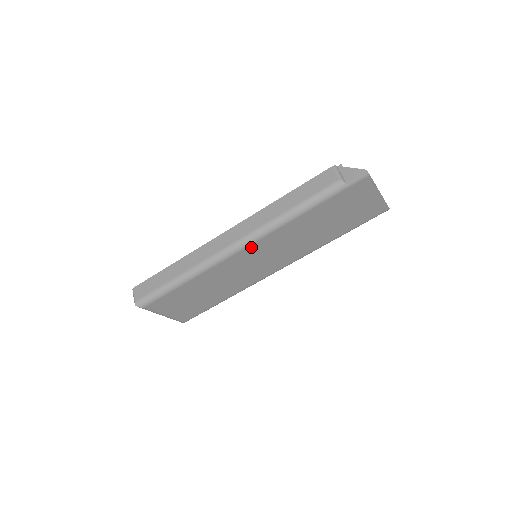
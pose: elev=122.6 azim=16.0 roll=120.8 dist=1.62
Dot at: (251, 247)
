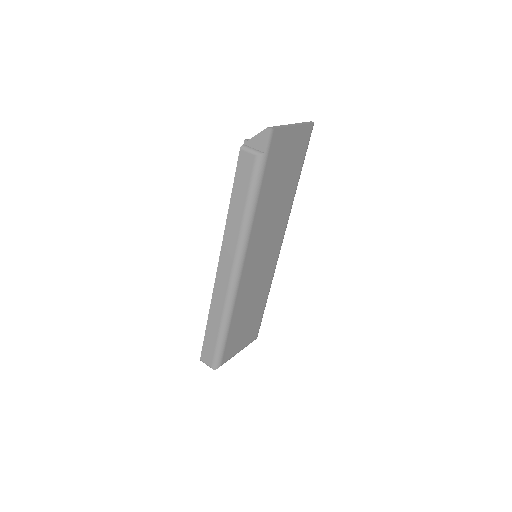
Dot at: (246, 260)
